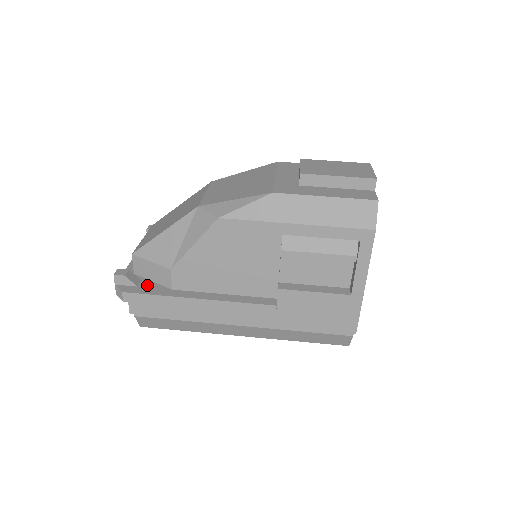
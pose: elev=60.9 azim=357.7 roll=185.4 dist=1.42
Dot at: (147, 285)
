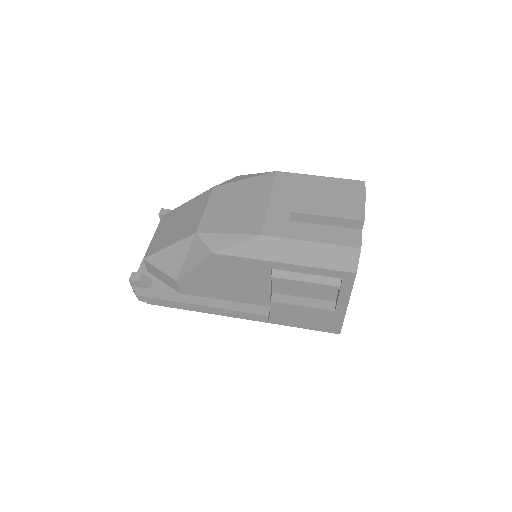
Dot at: (158, 287)
